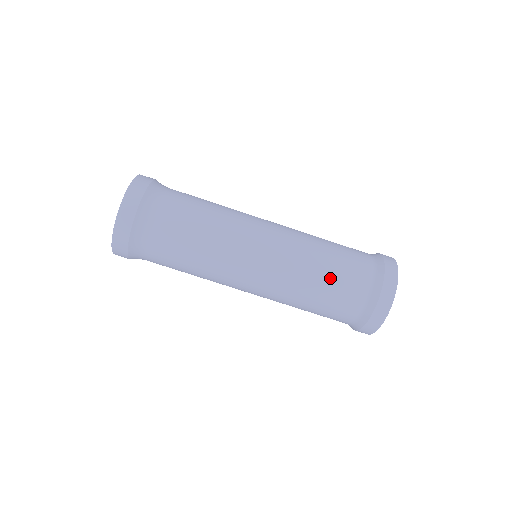
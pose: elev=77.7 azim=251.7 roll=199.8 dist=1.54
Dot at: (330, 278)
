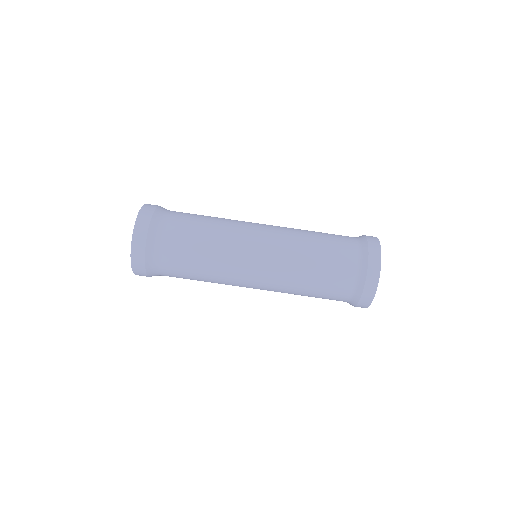
Dot at: (322, 252)
